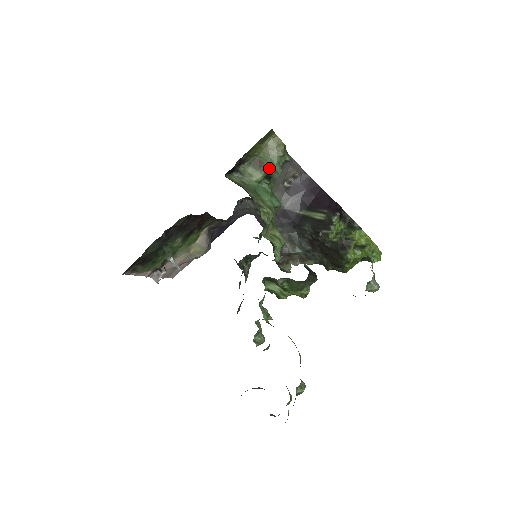
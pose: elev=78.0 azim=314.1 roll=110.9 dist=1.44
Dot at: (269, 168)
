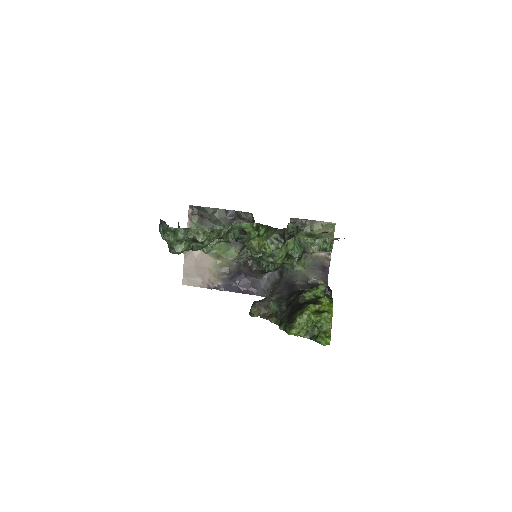
Dot at: occluded
